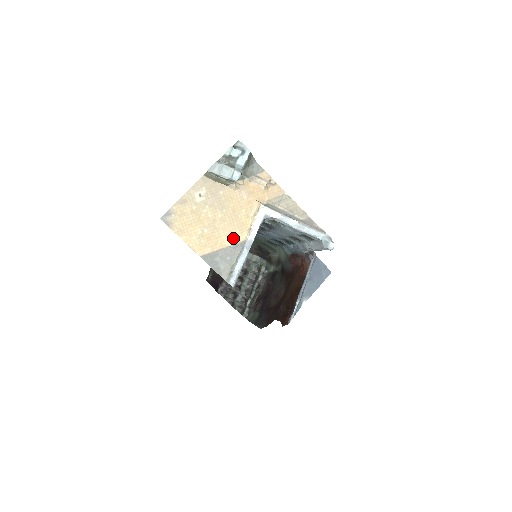
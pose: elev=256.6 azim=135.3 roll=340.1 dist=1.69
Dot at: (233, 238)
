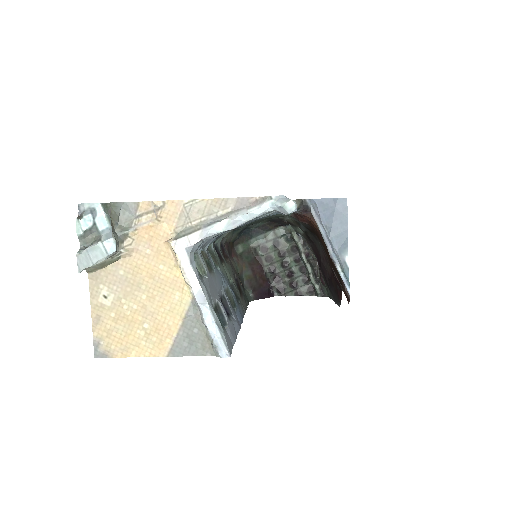
Dot at: (179, 306)
